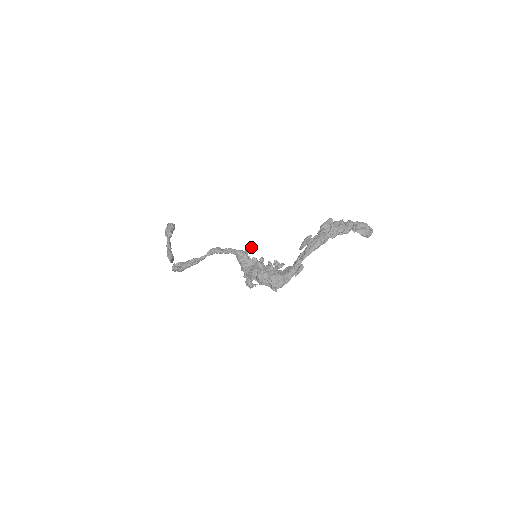
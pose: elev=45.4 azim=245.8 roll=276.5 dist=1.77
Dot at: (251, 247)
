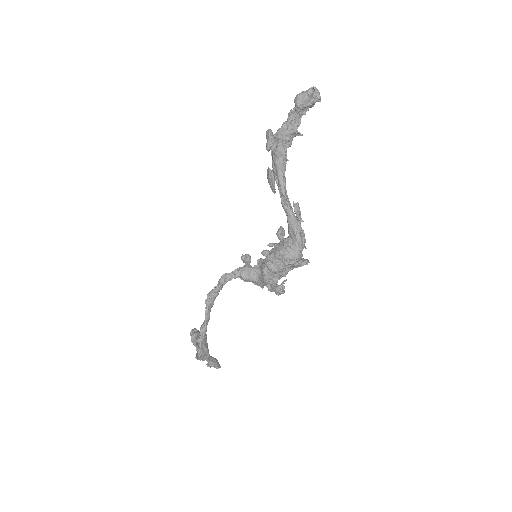
Dot at: (245, 255)
